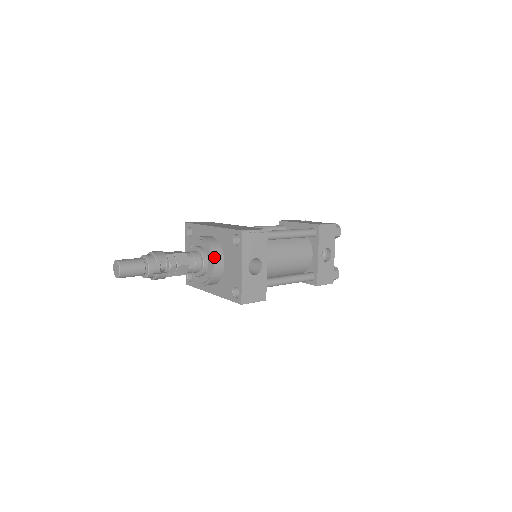
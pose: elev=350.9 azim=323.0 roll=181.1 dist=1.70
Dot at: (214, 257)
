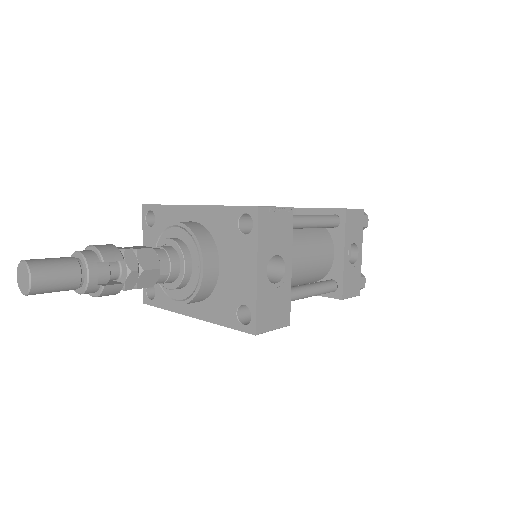
Dot at: (204, 255)
